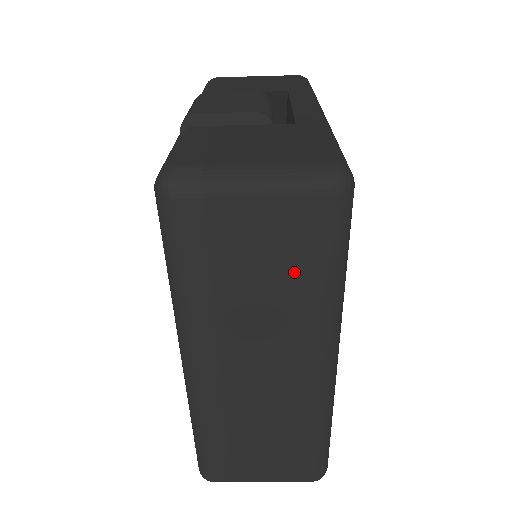
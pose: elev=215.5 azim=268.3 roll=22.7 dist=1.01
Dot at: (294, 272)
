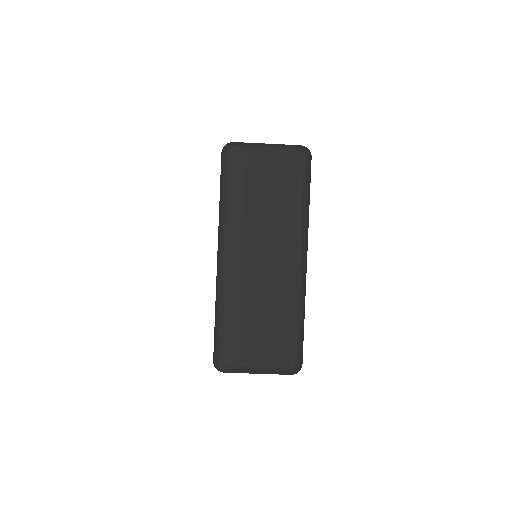
Dot at: (284, 194)
